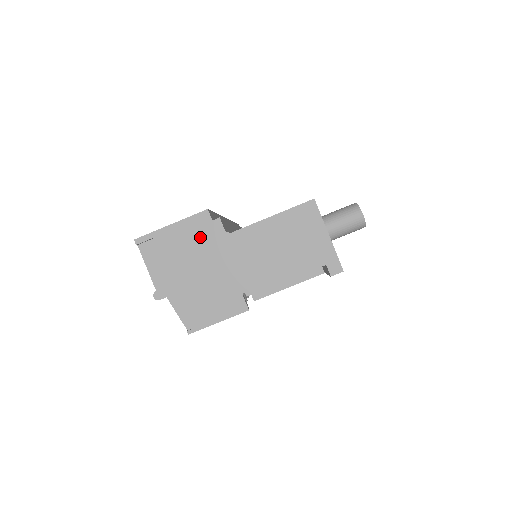
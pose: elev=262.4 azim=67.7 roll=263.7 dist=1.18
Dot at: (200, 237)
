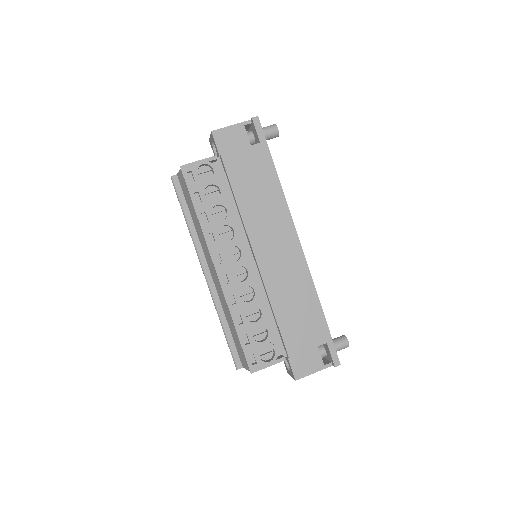
Dot at: occluded
